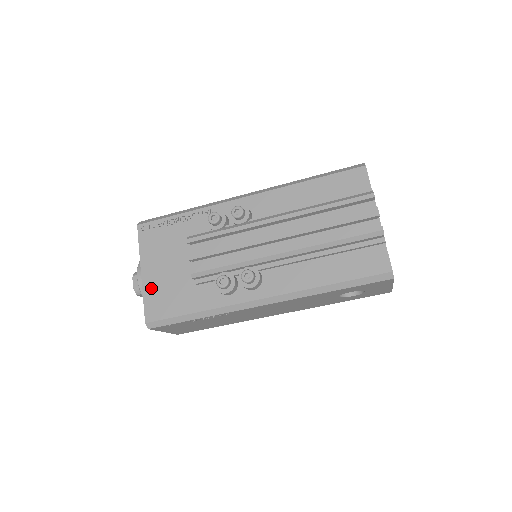
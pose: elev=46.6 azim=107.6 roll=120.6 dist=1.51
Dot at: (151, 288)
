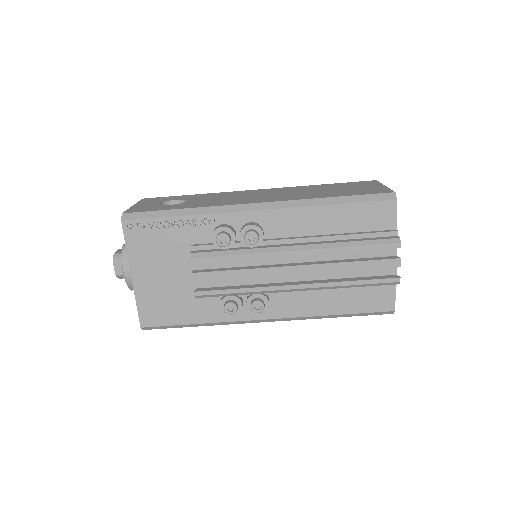
Dot at: (145, 294)
